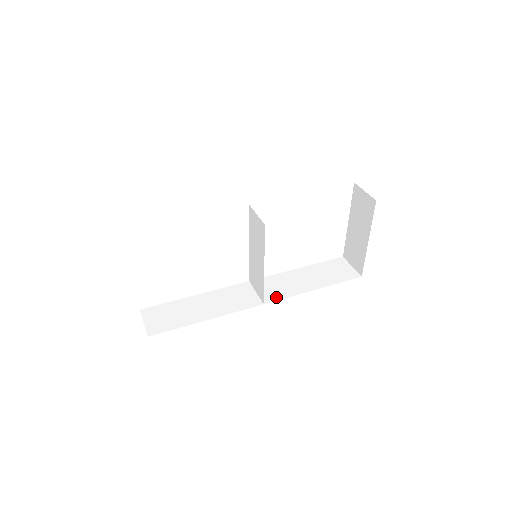
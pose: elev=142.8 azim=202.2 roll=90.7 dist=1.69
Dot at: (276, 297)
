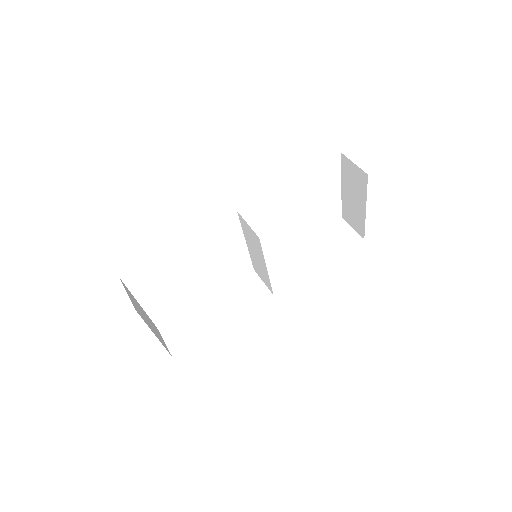
Dot at: (284, 284)
